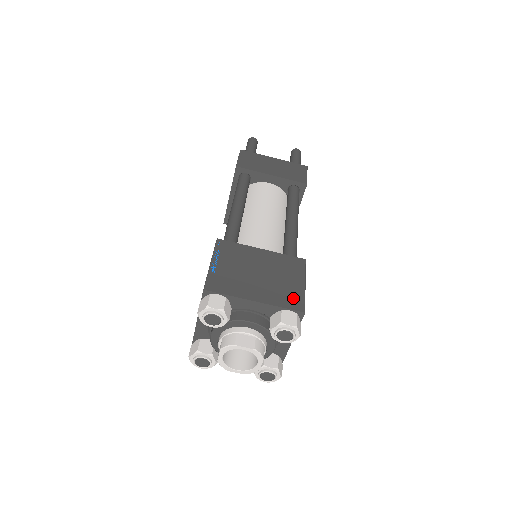
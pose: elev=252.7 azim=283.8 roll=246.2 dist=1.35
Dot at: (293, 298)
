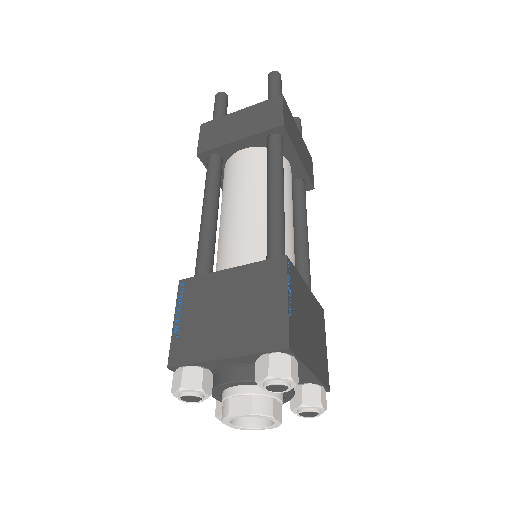
Dot at: (325, 369)
